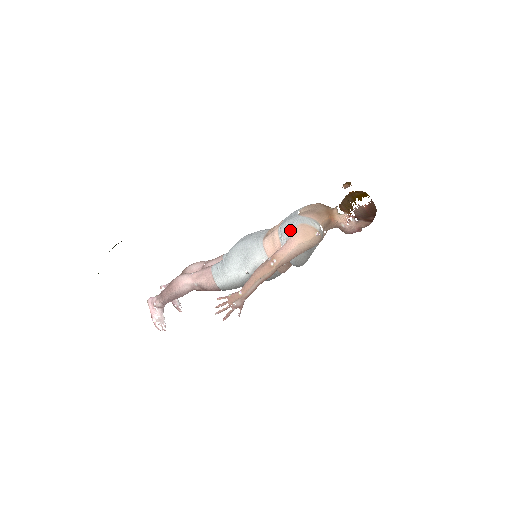
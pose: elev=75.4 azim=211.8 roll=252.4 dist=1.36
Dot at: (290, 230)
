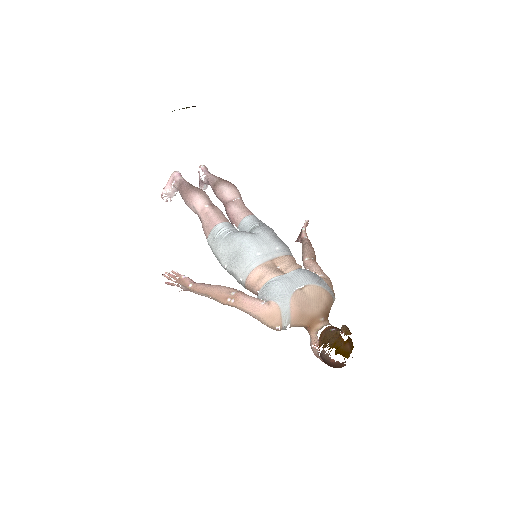
Dot at: (270, 297)
